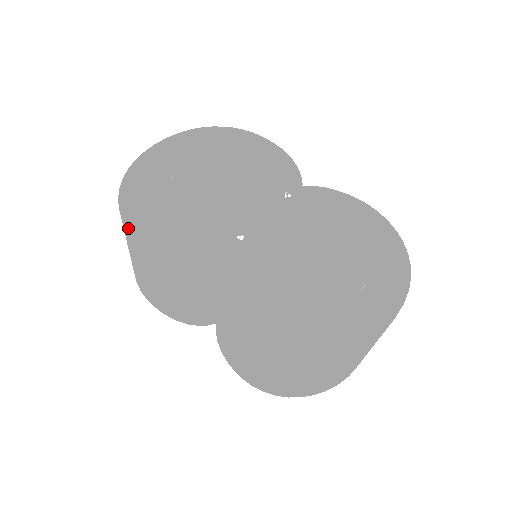
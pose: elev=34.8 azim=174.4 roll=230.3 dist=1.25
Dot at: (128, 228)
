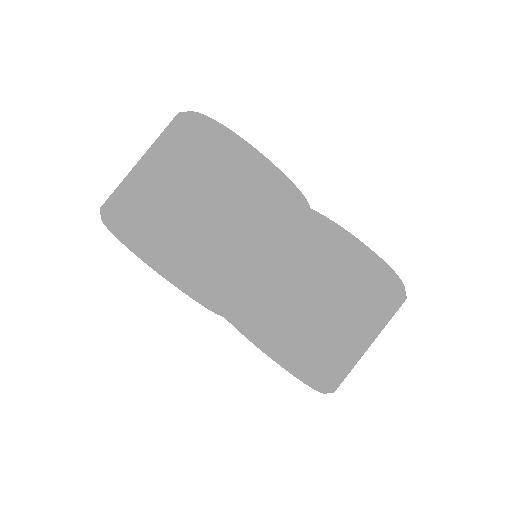
Dot at: (242, 144)
